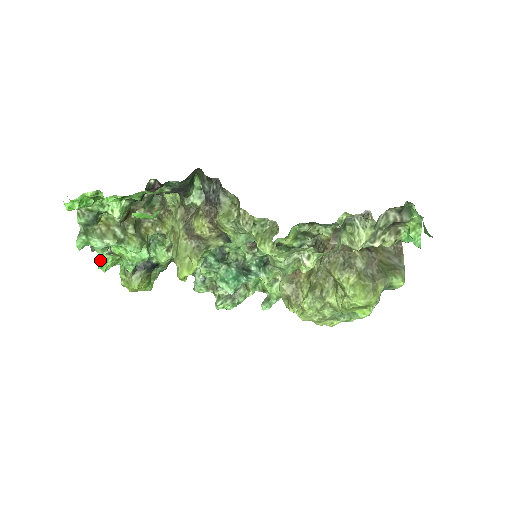
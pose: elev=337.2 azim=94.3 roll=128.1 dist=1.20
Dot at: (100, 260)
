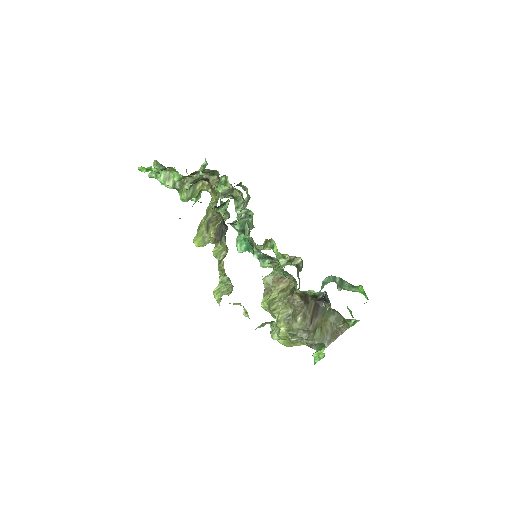
Dot at: occluded
